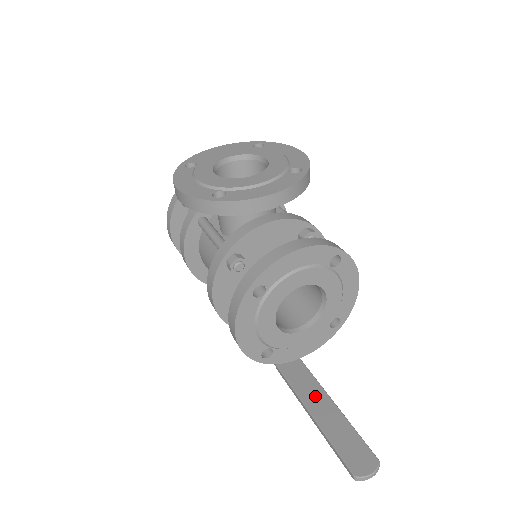
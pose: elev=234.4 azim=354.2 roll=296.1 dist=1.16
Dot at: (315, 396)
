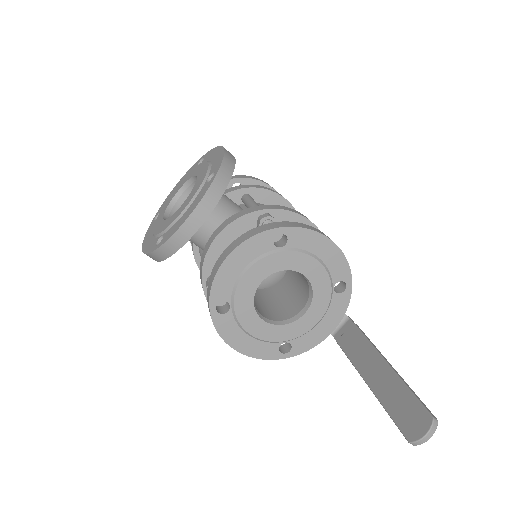
Dot at: (370, 363)
